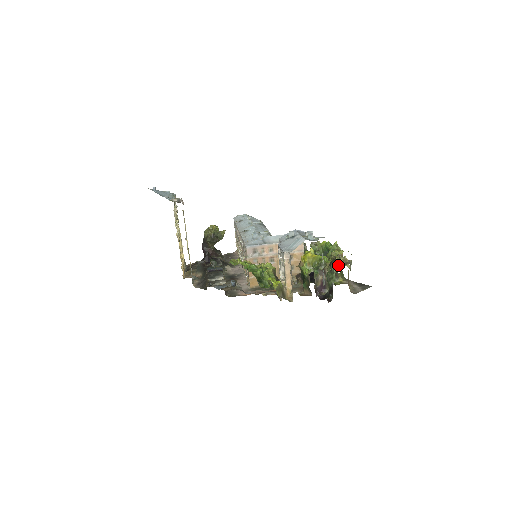
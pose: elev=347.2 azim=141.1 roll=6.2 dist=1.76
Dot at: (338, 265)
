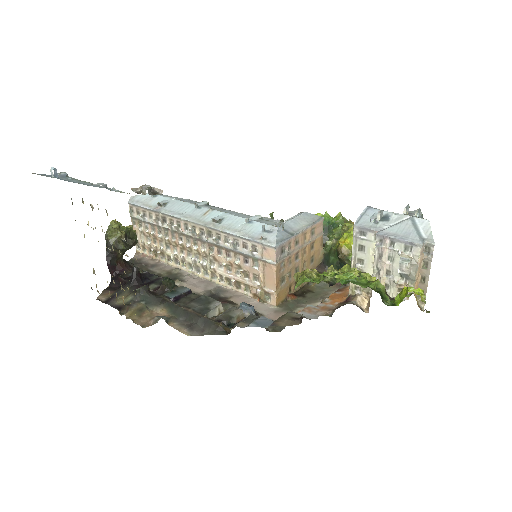
Dot at: occluded
